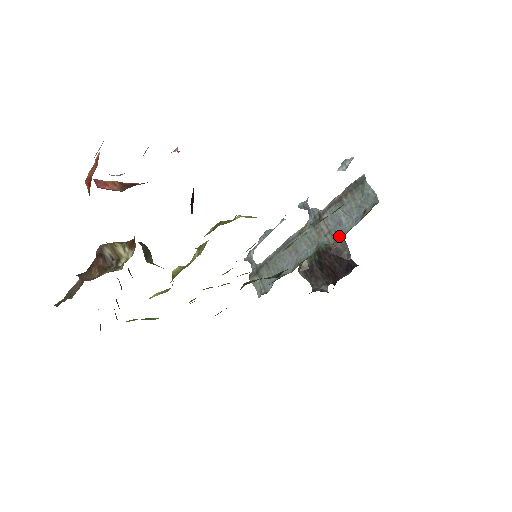
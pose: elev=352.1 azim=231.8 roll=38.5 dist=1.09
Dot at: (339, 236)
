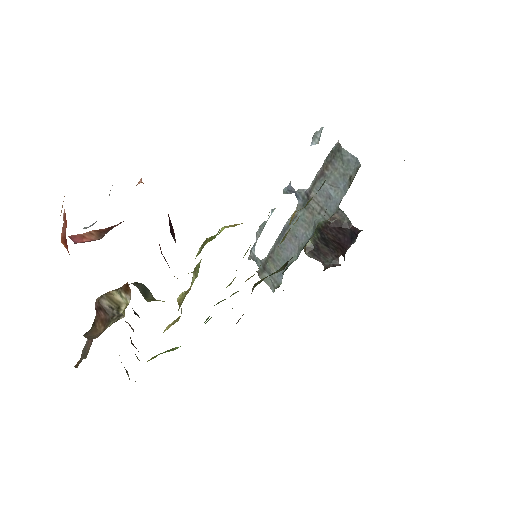
Dot at: (332, 210)
